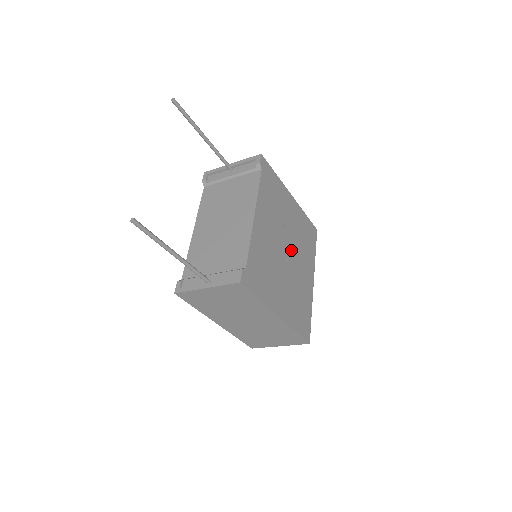
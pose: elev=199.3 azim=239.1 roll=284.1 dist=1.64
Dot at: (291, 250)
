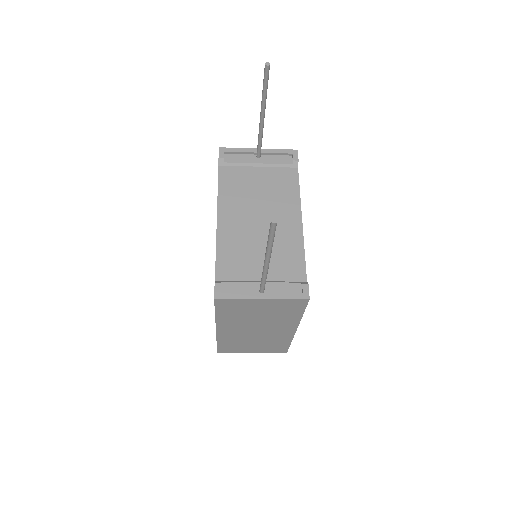
Dot at: occluded
